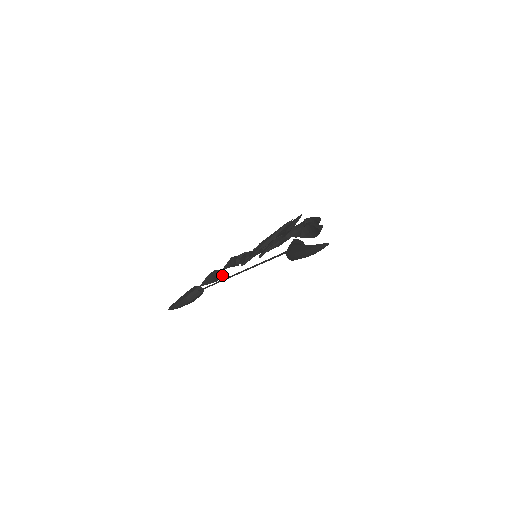
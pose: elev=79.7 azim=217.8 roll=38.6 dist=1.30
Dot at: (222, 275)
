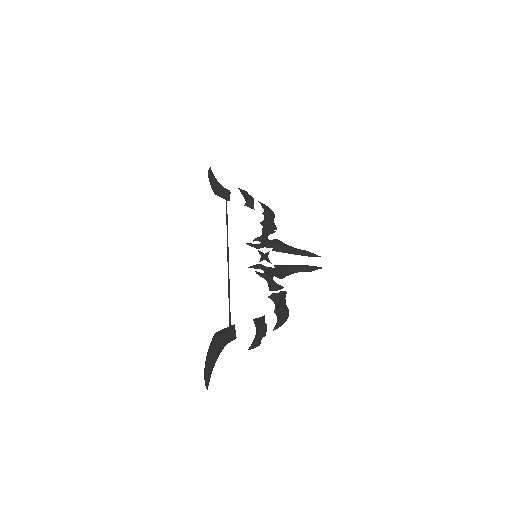
Dot at: (252, 208)
